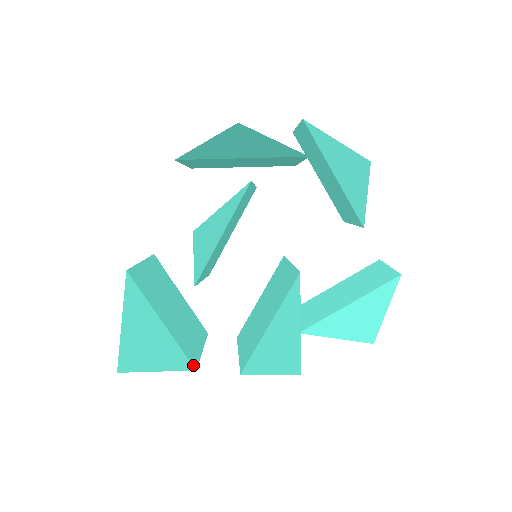
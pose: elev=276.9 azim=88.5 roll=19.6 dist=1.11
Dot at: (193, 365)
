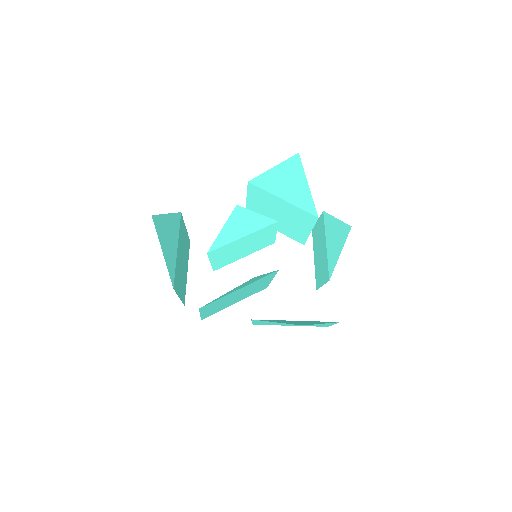
Dot at: (174, 285)
